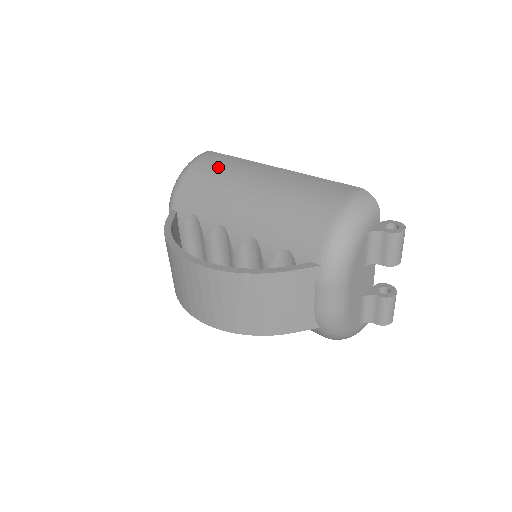
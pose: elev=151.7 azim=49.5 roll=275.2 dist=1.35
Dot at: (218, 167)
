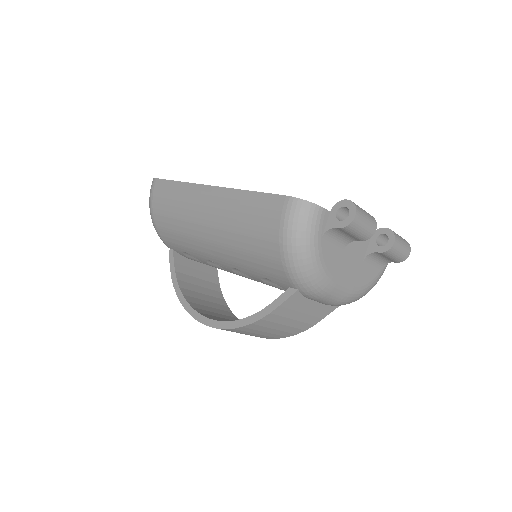
Dot at: (170, 205)
